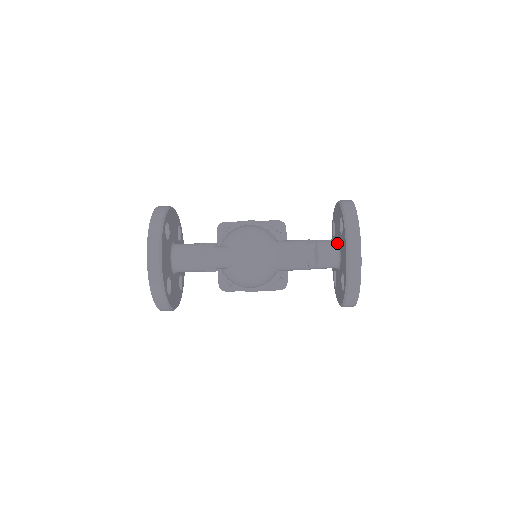
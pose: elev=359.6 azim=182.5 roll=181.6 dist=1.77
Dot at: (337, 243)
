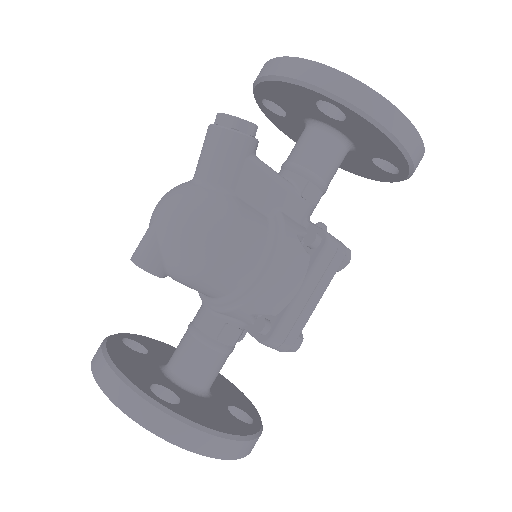
Dot at: occluded
